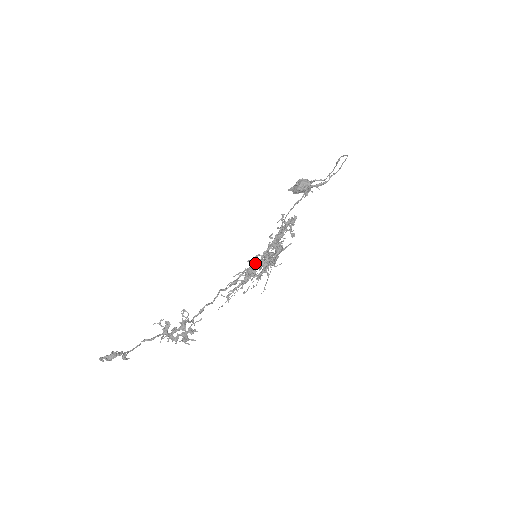
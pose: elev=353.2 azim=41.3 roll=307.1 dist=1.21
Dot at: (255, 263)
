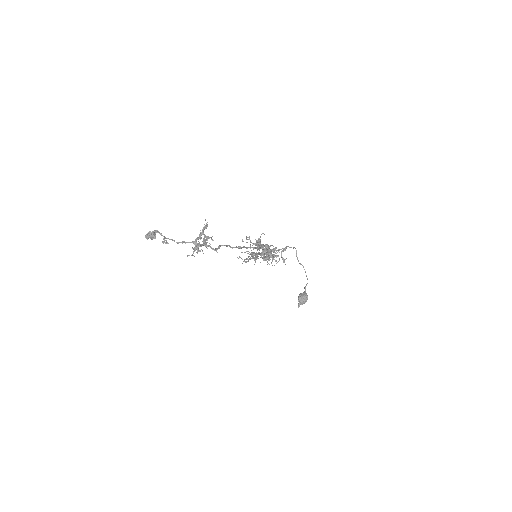
Dot at: (260, 262)
